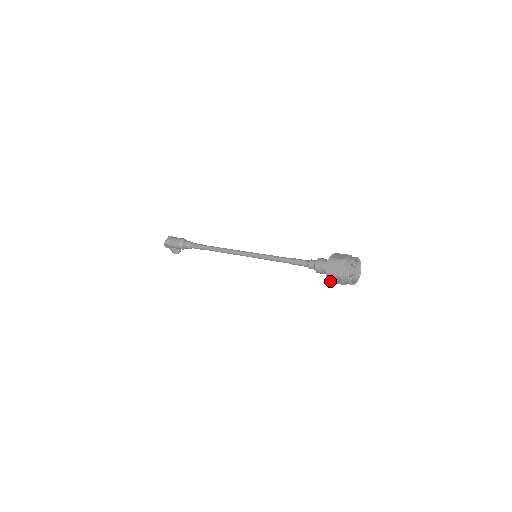
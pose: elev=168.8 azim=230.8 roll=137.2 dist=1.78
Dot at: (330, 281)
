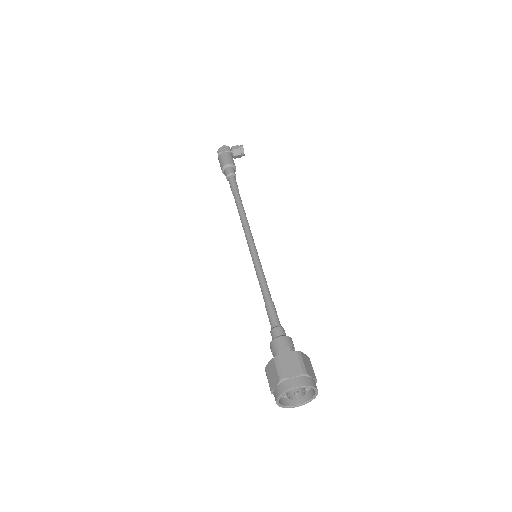
Dot at: occluded
